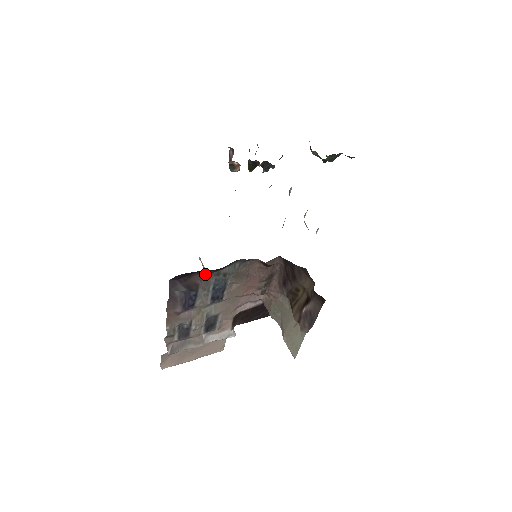
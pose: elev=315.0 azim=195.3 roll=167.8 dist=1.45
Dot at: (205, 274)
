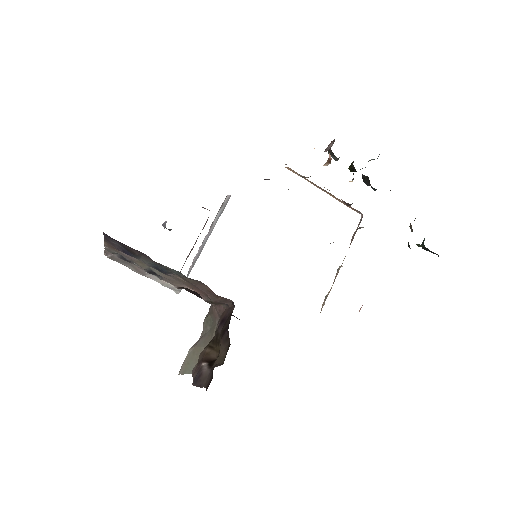
Dot at: (145, 255)
